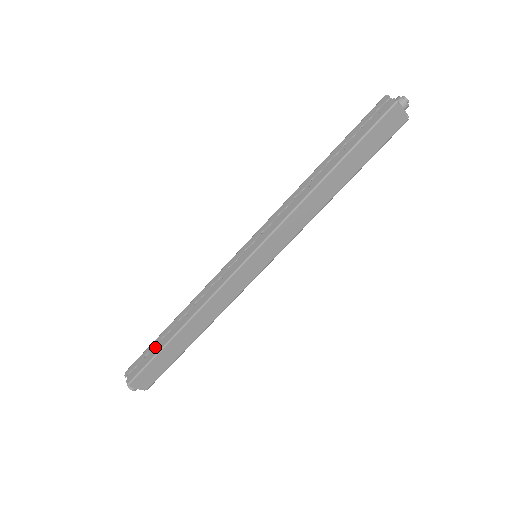
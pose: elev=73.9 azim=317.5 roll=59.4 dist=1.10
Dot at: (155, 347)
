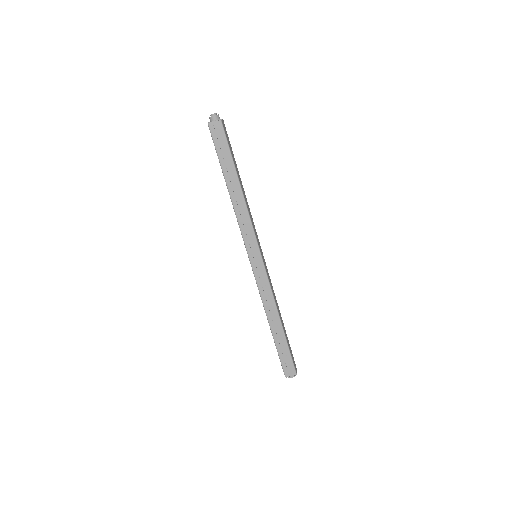
Dot at: (280, 349)
